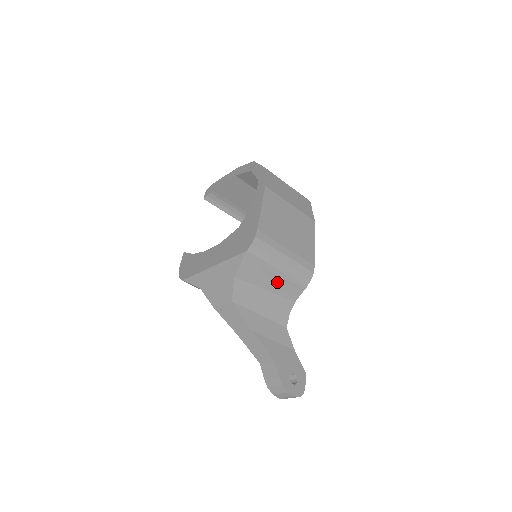
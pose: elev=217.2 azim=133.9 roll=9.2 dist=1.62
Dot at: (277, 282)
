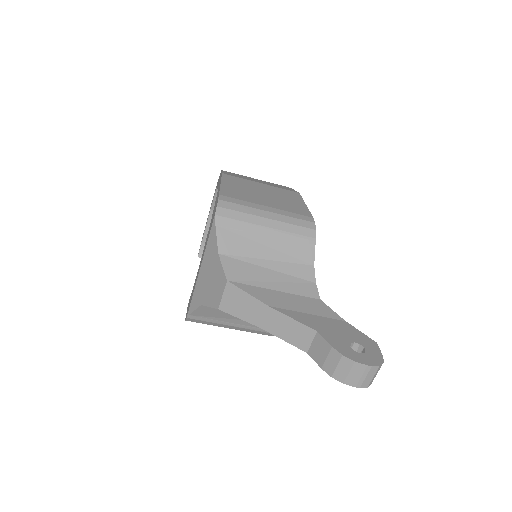
Dot at: (275, 245)
